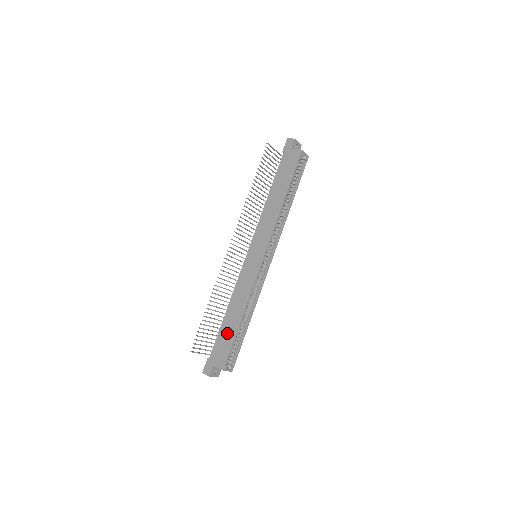
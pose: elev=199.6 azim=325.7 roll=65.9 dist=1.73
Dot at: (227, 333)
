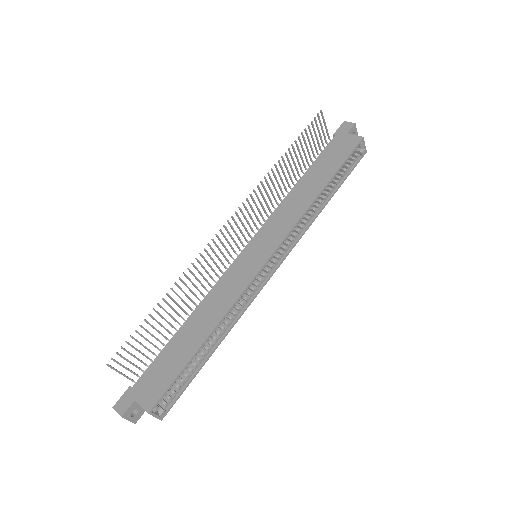
Dot at: (176, 355)
